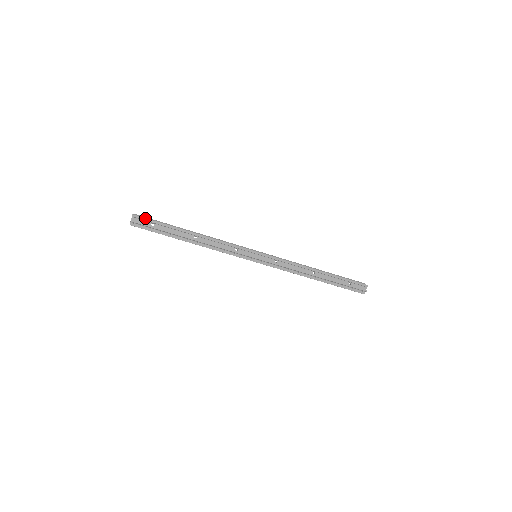
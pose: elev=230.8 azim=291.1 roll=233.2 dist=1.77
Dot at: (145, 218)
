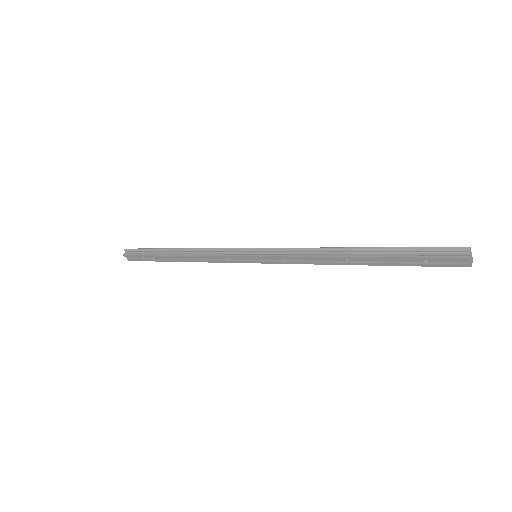
Dot at: (132, 255)
